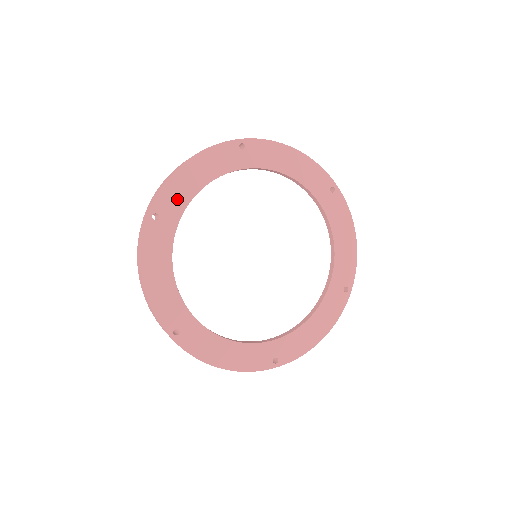
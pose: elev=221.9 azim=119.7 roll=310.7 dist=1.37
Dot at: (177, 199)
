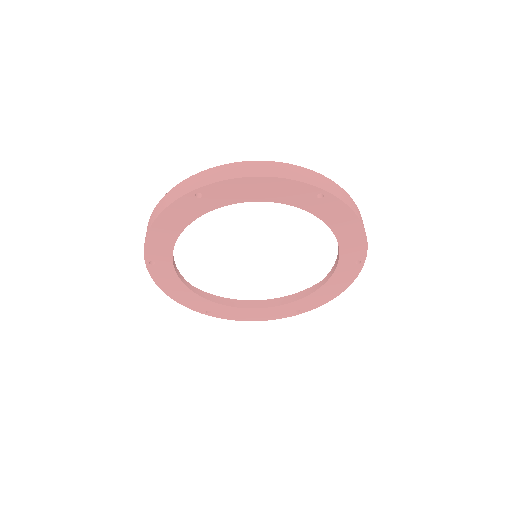
Dot at: (162, 249)
